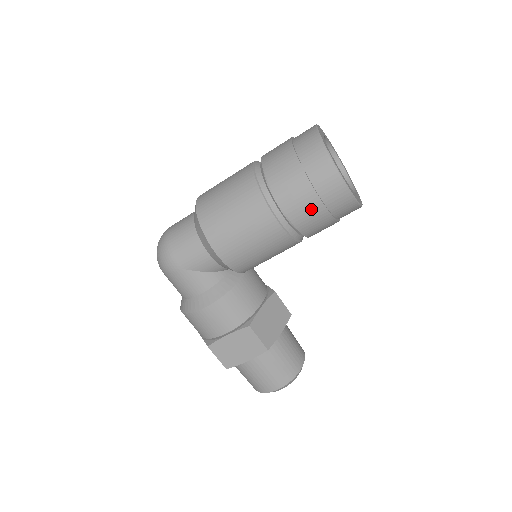
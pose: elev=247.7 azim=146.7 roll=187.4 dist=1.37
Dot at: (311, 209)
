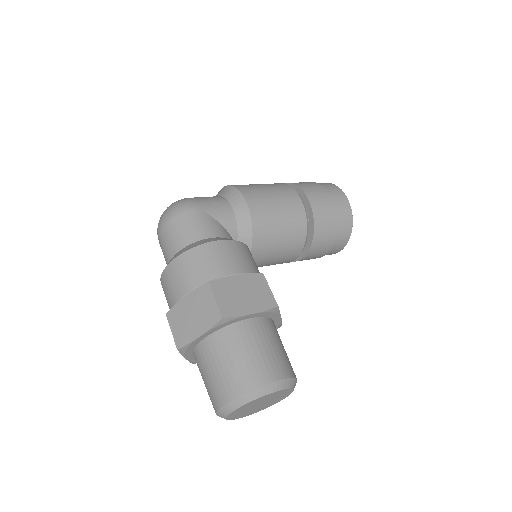
Dot at: (325, 202)
